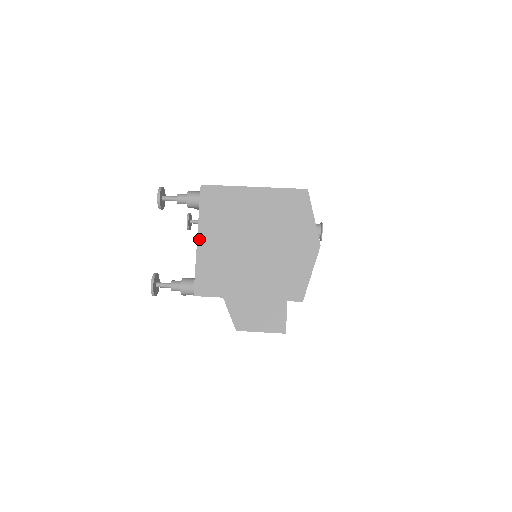
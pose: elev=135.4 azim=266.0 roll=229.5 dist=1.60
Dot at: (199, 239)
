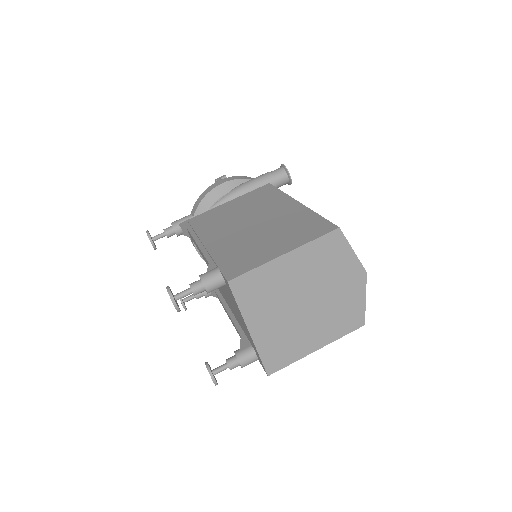
Dot at: (251, 331)
